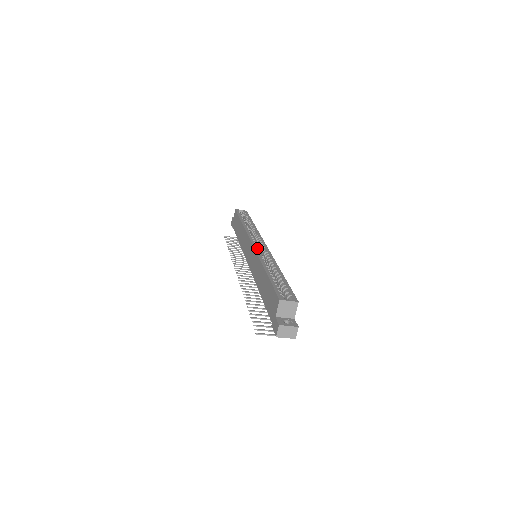
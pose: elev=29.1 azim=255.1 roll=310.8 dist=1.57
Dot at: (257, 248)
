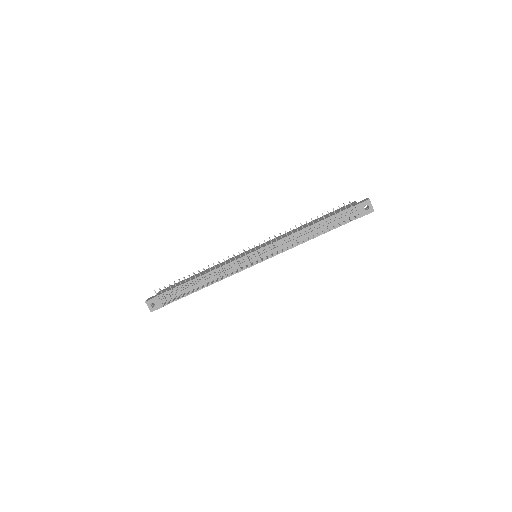
Dot at: occluded
